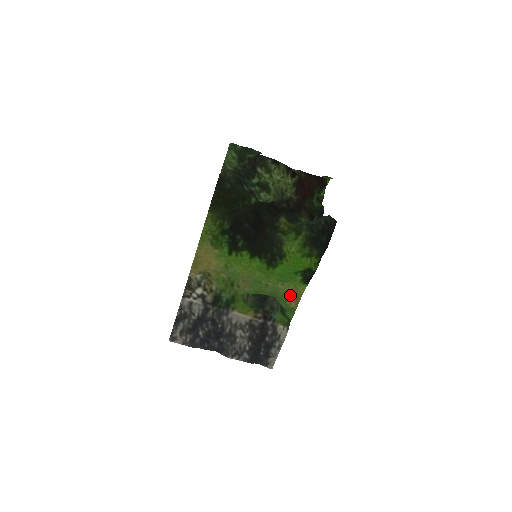
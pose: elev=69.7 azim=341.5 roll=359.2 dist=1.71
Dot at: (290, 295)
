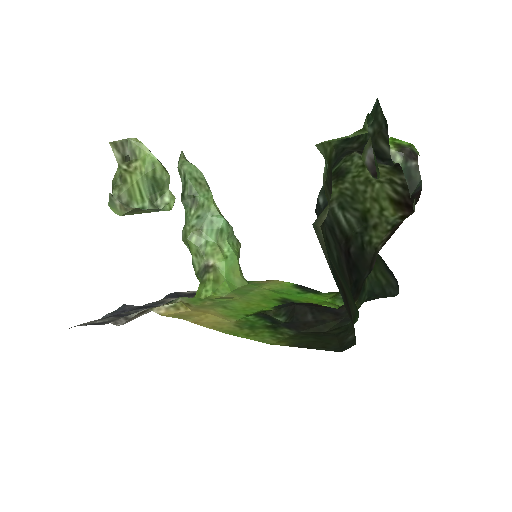
Dot at: (265, 283)
